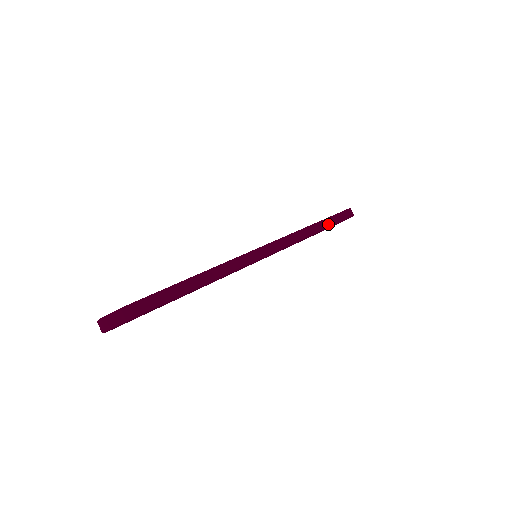
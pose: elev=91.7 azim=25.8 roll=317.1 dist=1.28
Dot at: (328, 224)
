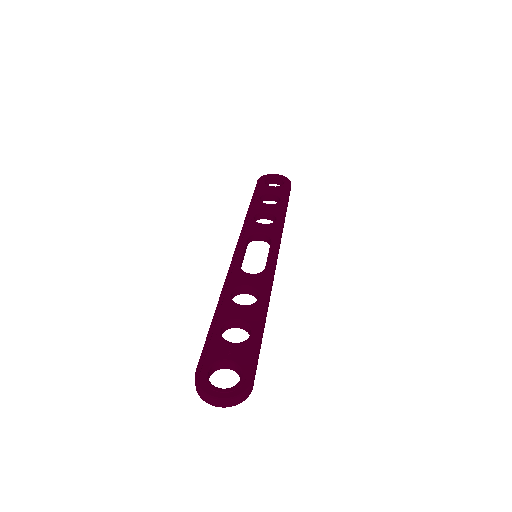
Dot at: occluded
